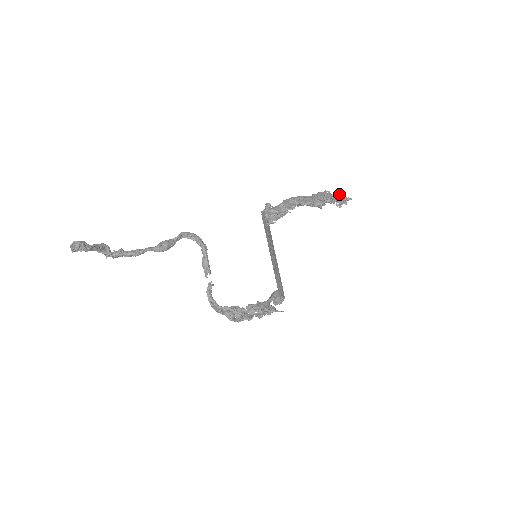
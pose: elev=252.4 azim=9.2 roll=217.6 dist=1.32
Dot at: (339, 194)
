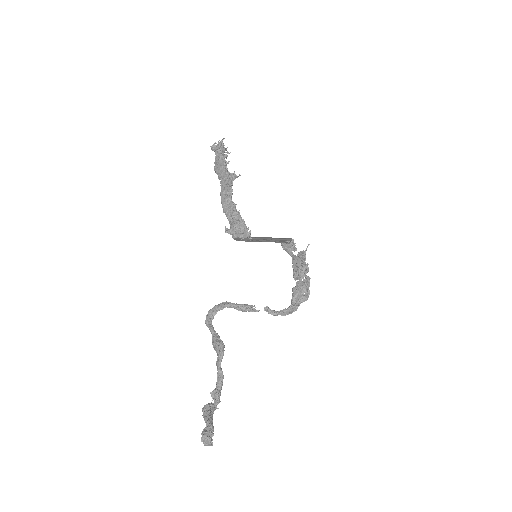
Dot at: (213, 149)
